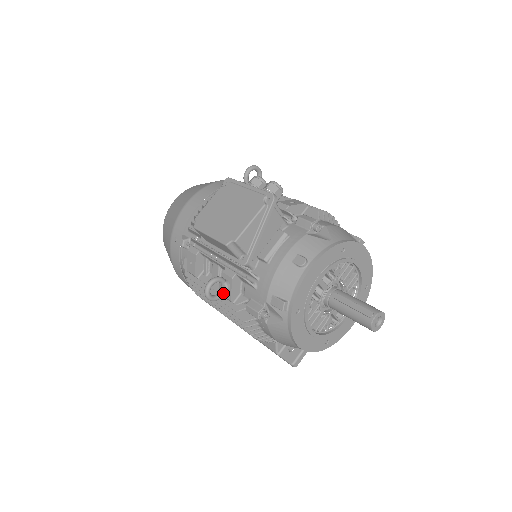
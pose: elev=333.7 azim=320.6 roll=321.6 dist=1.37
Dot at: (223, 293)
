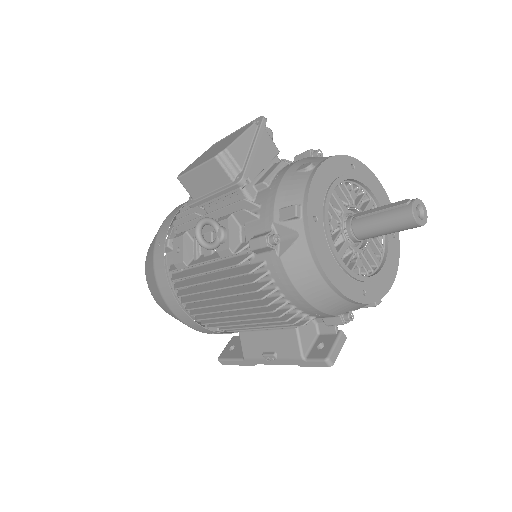
Dot at: (219, 241)
